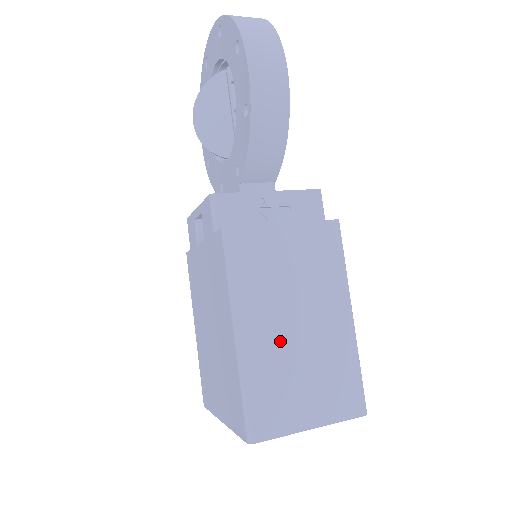
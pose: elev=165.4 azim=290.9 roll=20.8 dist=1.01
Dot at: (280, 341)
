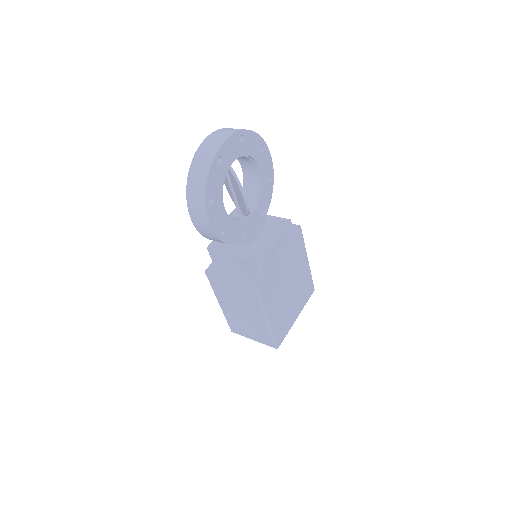
Dot at: (236, 313)
